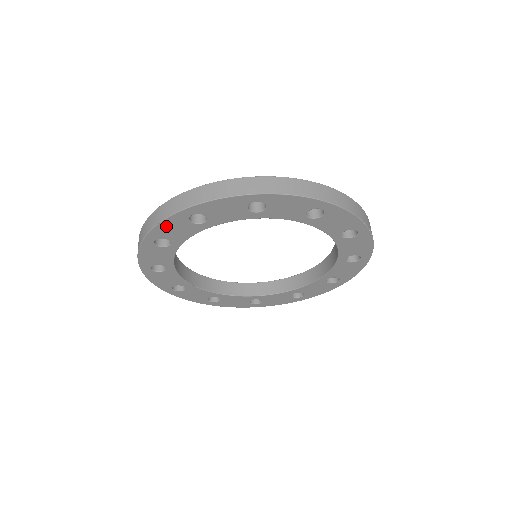
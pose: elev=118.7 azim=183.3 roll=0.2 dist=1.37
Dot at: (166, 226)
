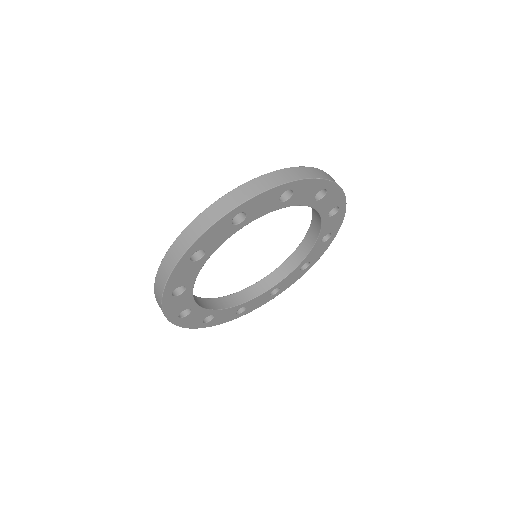
Dot at: (175, 277)
